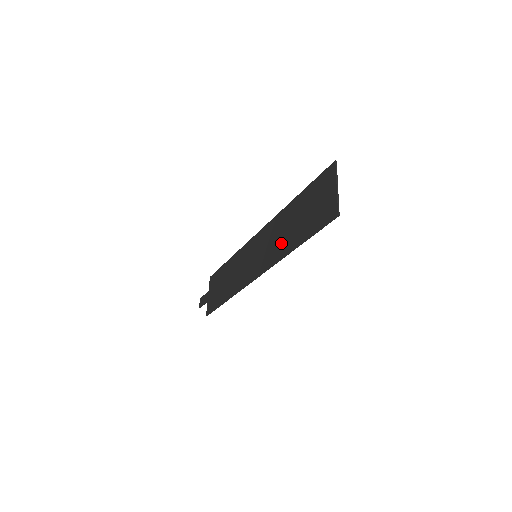
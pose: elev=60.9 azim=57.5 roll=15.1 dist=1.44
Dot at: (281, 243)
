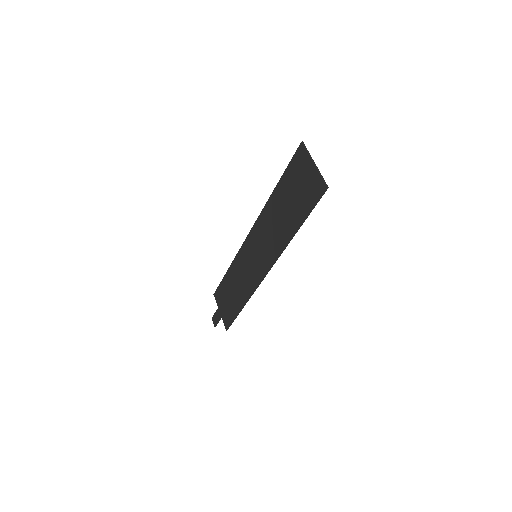
Dot at: (278, 234)
